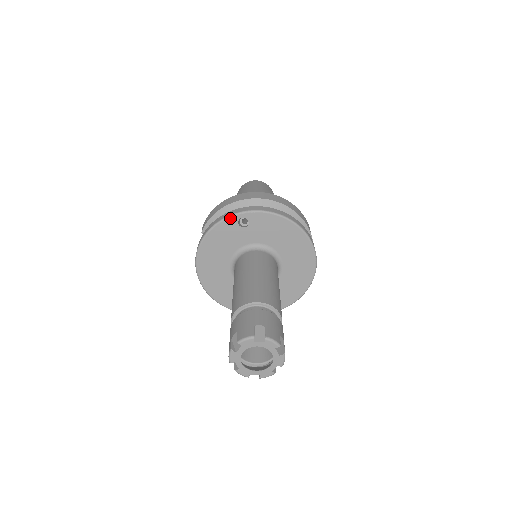
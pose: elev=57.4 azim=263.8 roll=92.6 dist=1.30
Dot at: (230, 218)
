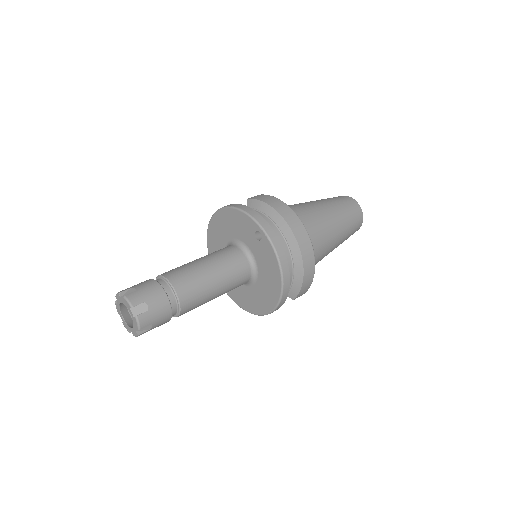
Dot at: (255, 222)
